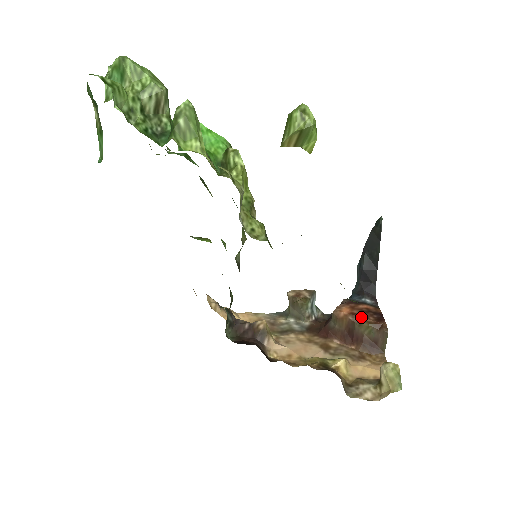
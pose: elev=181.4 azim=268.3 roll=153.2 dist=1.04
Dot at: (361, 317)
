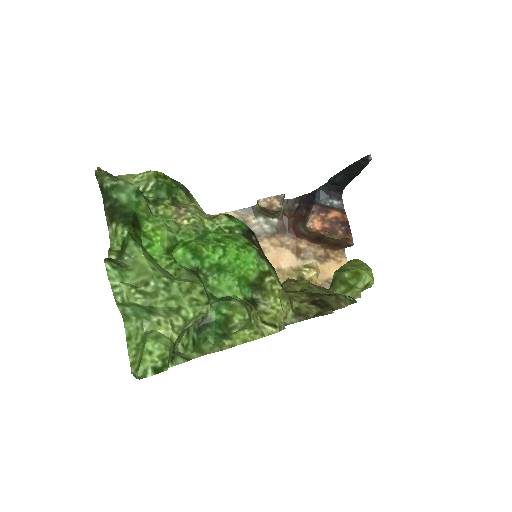
Dot at: (332, 233)
